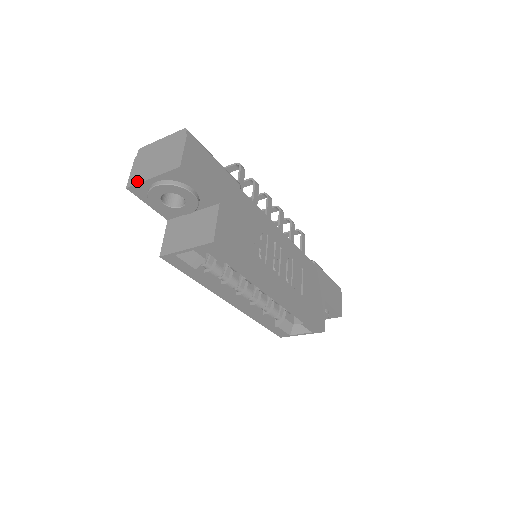
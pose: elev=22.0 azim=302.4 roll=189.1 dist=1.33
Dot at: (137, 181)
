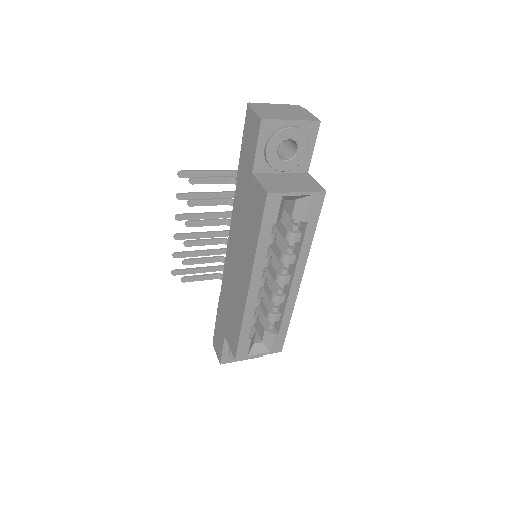
Dot at: (273, 118)
